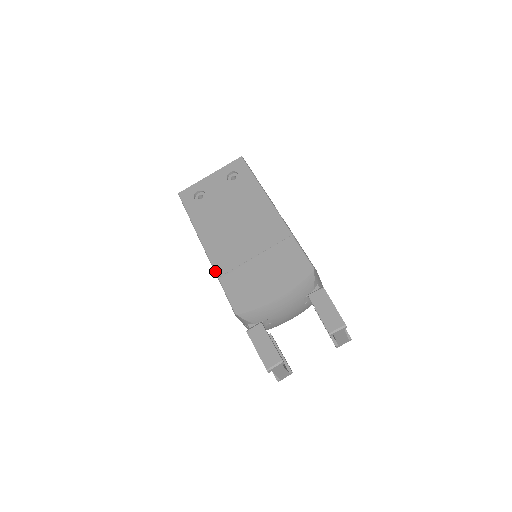
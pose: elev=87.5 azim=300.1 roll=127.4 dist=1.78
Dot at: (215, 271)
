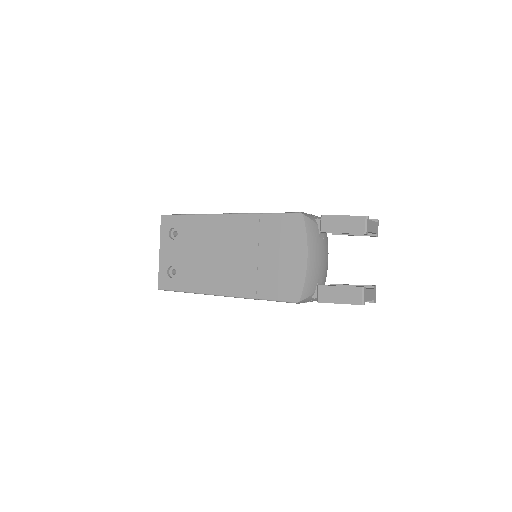
Dot at: (248, 298)
